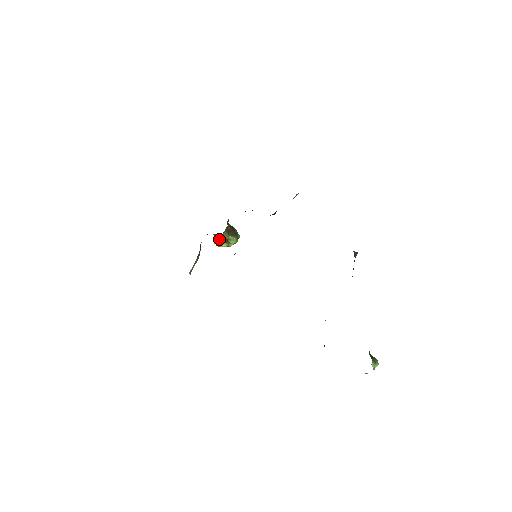
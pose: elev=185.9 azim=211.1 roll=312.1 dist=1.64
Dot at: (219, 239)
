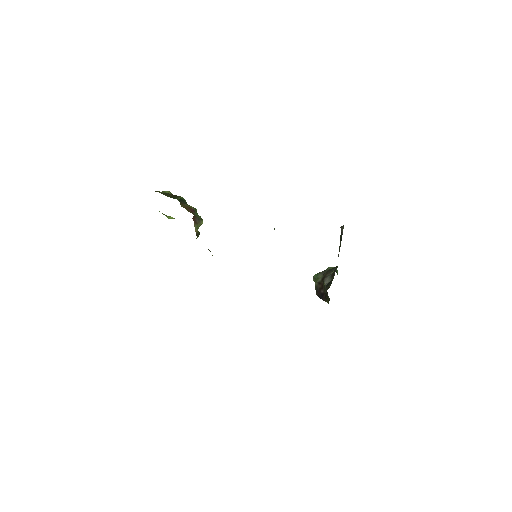
Dot at: (170, 217)
